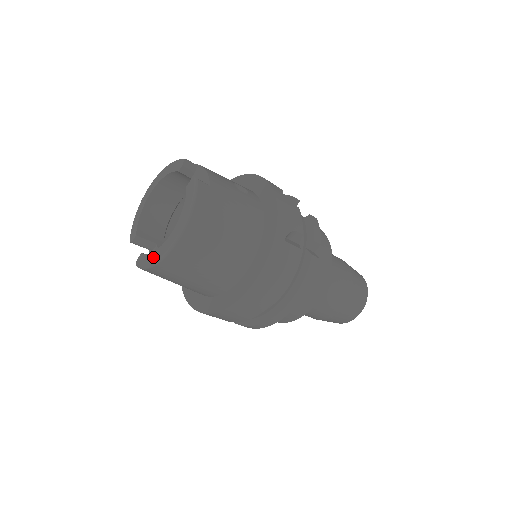
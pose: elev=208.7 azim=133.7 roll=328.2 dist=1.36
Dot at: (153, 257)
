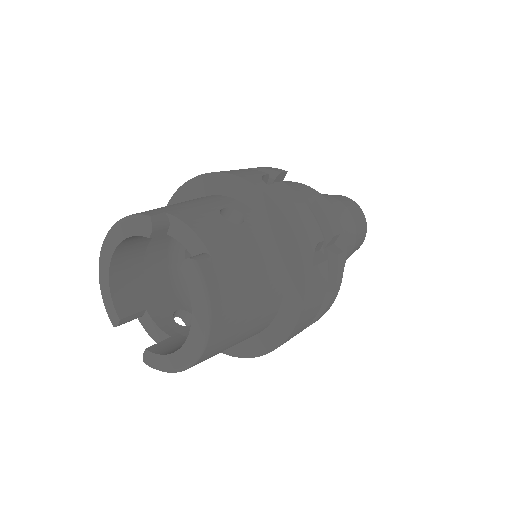
Dot at: (172, 362)
